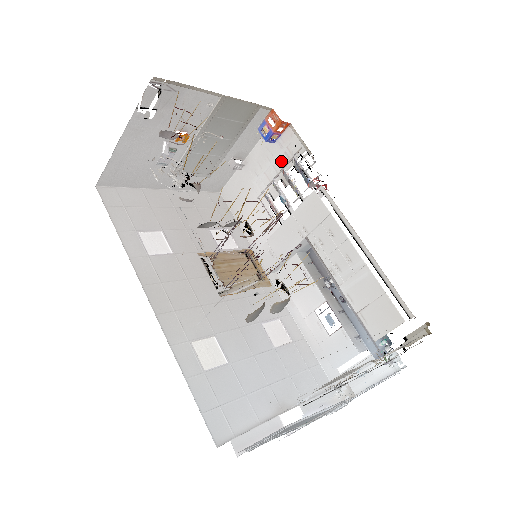
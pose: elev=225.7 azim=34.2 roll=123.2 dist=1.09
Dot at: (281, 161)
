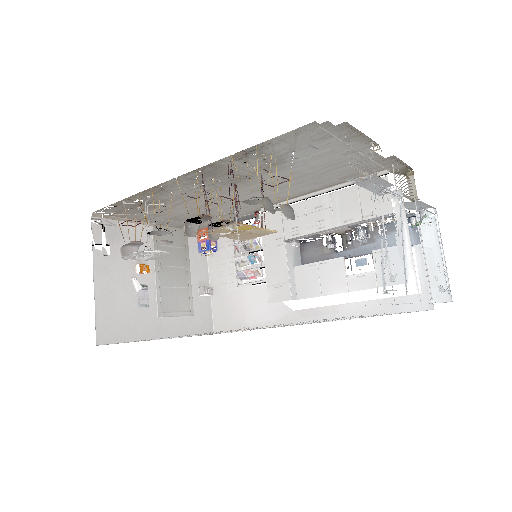
Dot at: (231, 253)
